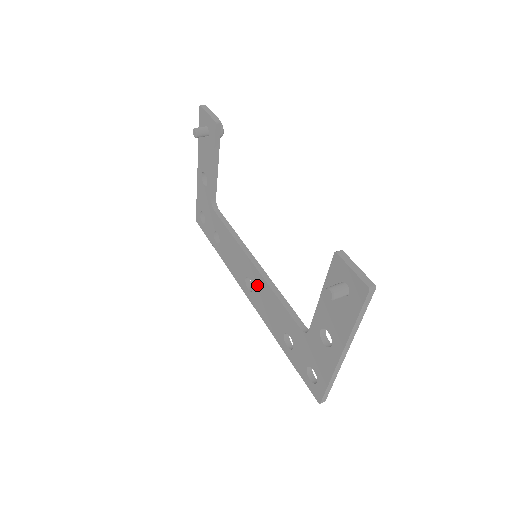
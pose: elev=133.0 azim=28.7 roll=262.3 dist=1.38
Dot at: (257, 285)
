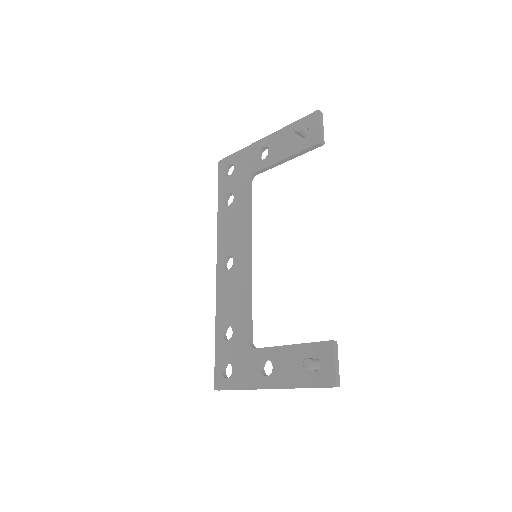
Dot at: (237, 273)
